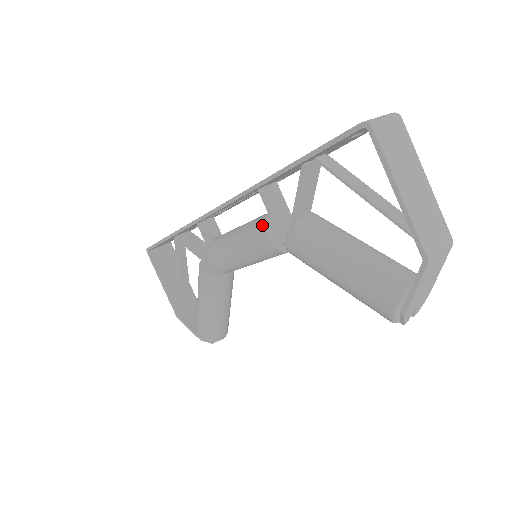
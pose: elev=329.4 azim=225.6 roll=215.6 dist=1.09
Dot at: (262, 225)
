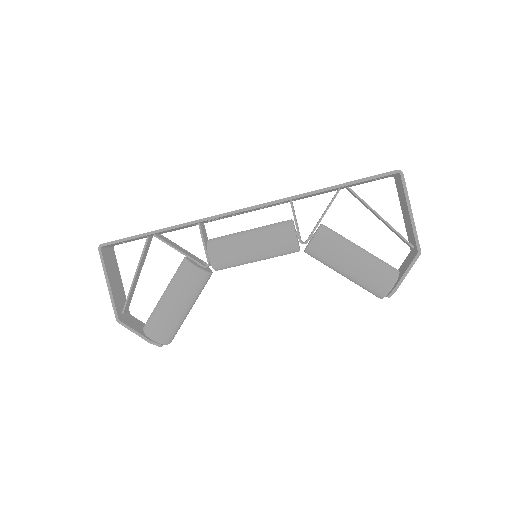
Dot at: (289, 226)
